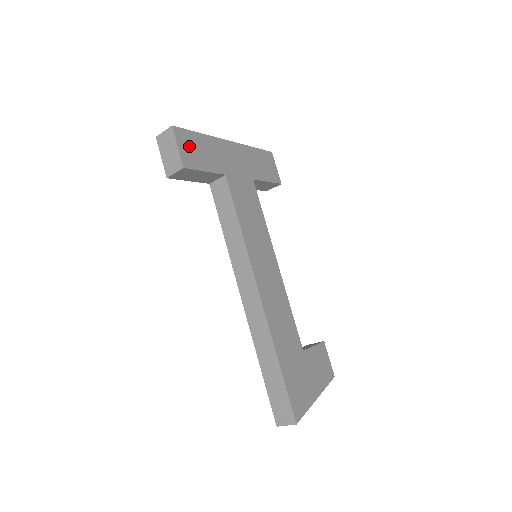
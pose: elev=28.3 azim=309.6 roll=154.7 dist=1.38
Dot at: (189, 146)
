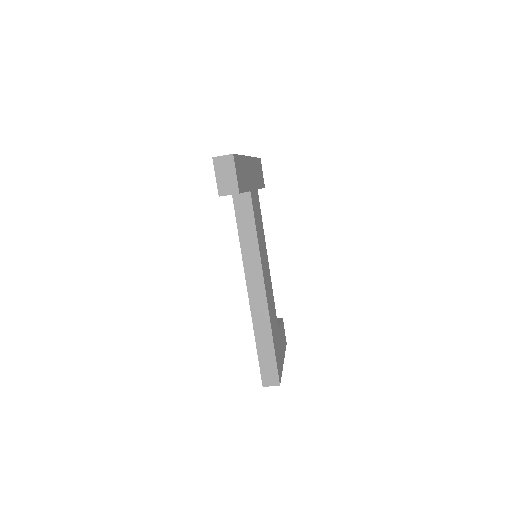
Dot at: (239, 171)
